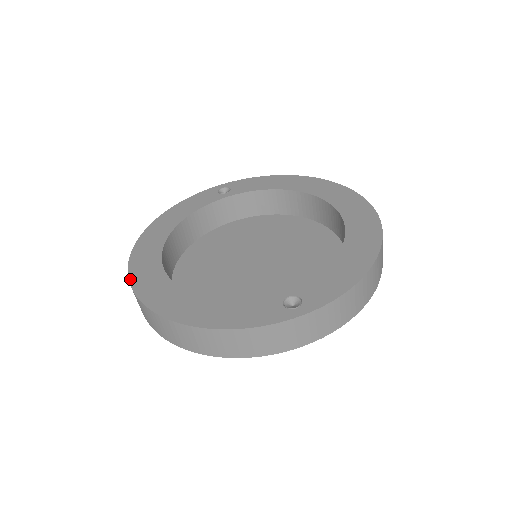
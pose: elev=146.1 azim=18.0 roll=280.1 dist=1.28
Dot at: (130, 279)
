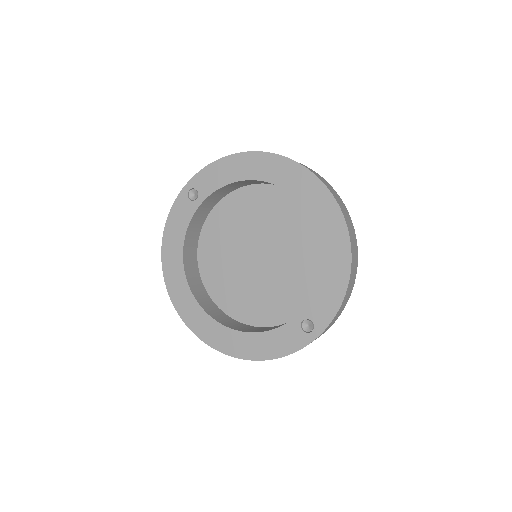
Dot at: (188, 326)
